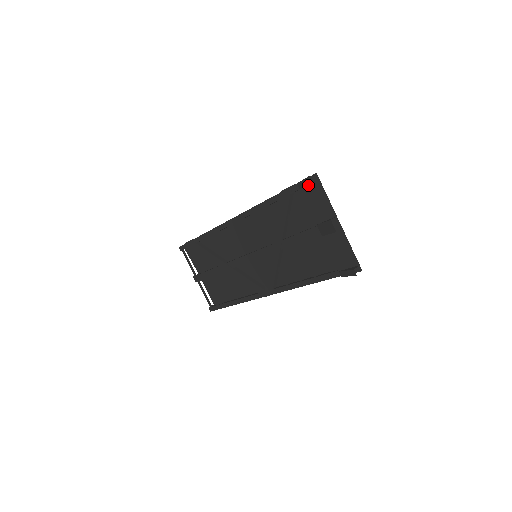
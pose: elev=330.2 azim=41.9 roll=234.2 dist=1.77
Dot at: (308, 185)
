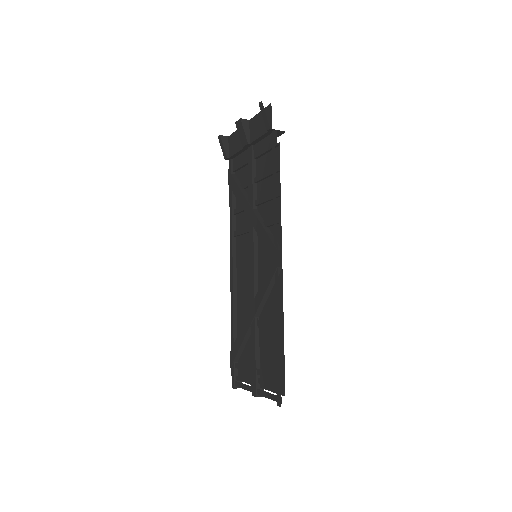
Dot at: (229, 150)
